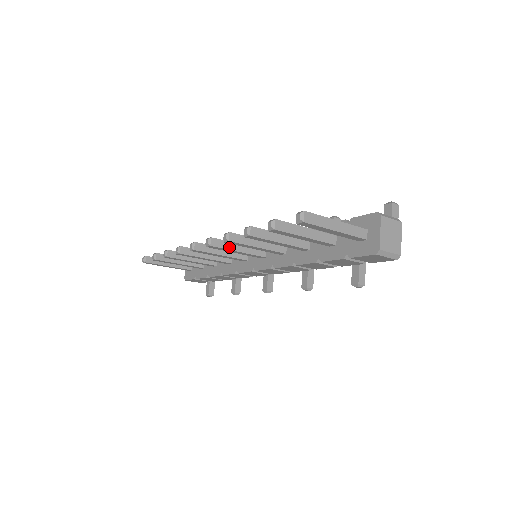
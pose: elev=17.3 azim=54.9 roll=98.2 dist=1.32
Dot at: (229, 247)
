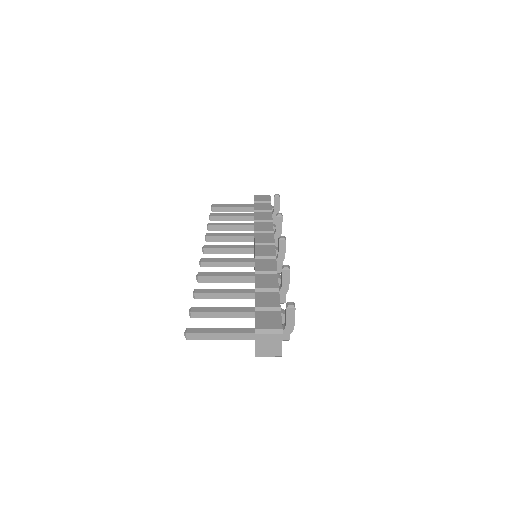
Dot at: (218, 265)
